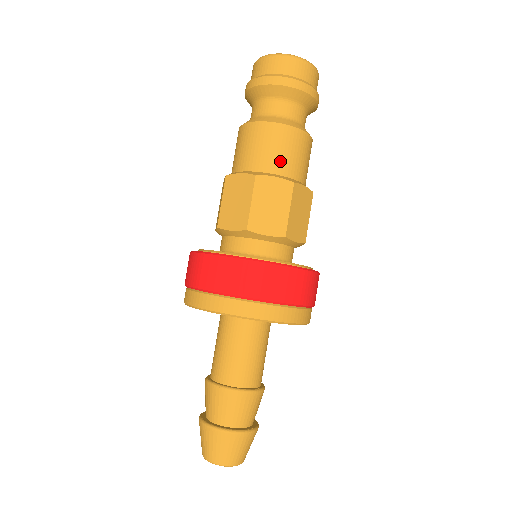
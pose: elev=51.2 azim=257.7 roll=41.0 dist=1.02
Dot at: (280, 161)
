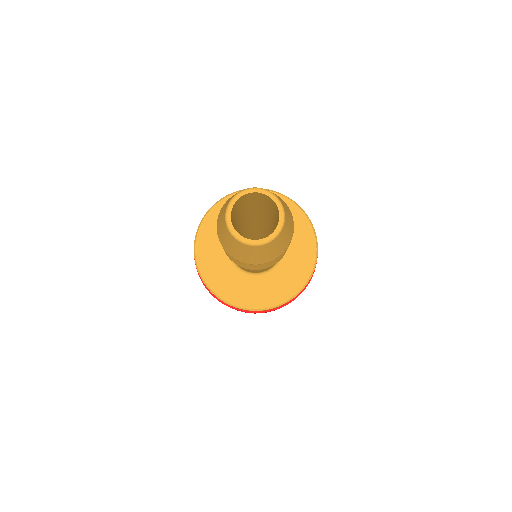
Dot at: occluded
